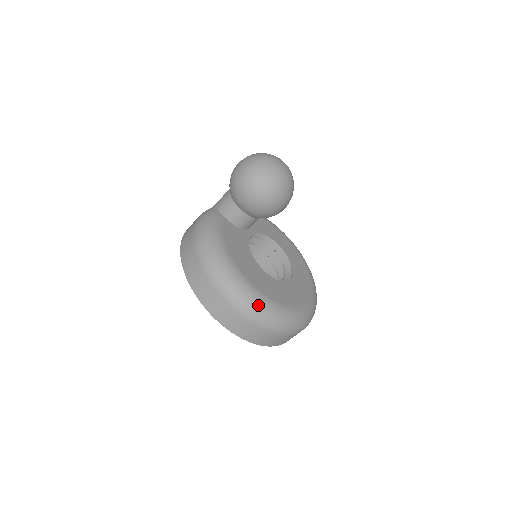
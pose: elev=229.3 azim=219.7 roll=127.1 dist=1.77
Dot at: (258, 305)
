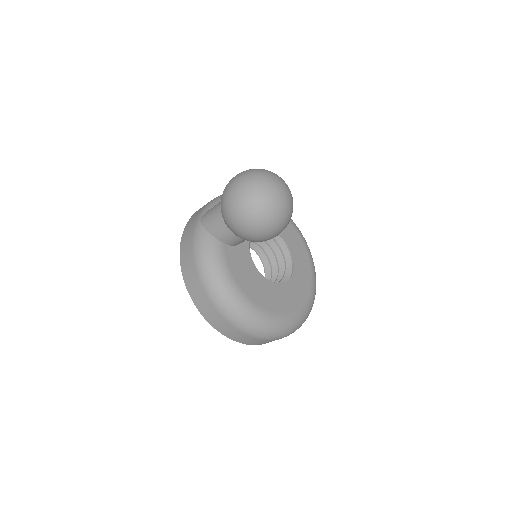
Dot at: (281, 328)
